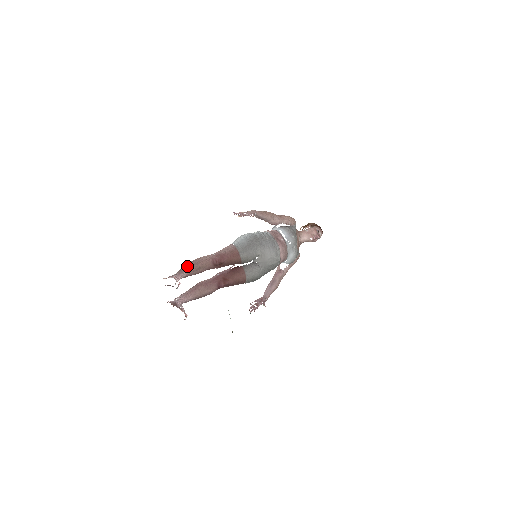
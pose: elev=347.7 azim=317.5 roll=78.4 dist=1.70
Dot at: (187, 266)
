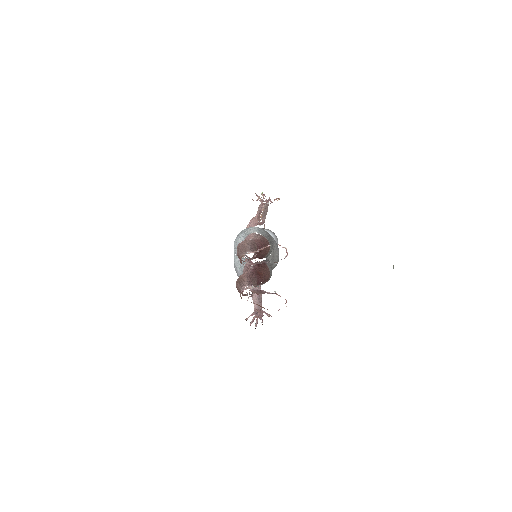
Dot at: (250, 245)
